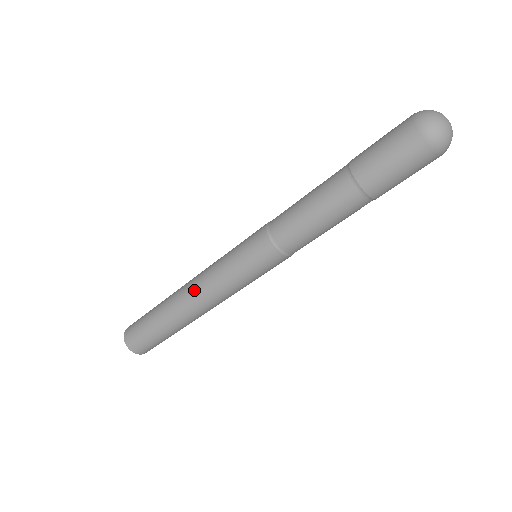
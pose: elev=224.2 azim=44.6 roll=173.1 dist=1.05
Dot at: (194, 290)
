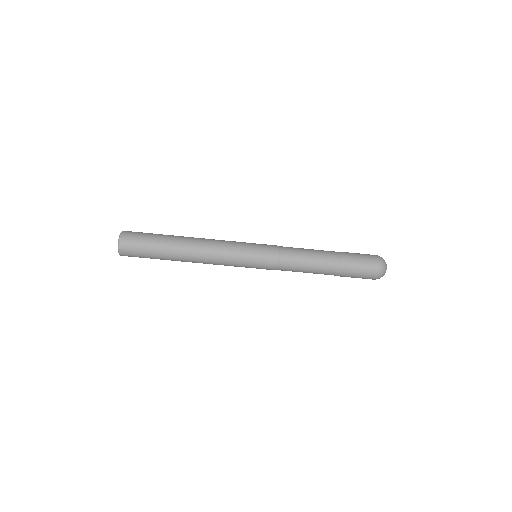
Dot at: (209, 239)
